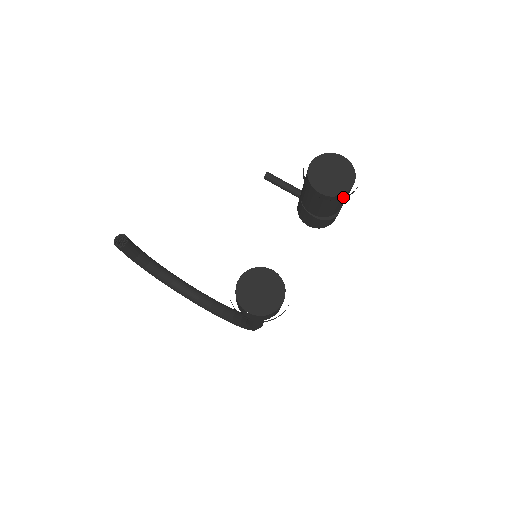
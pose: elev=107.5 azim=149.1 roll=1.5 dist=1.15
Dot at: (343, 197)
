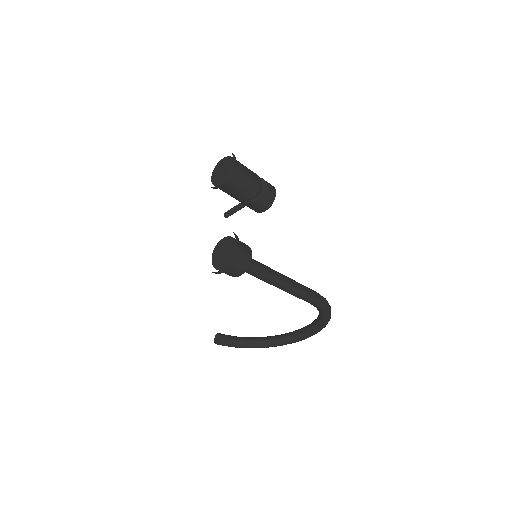
Dot at: (231, 172)
